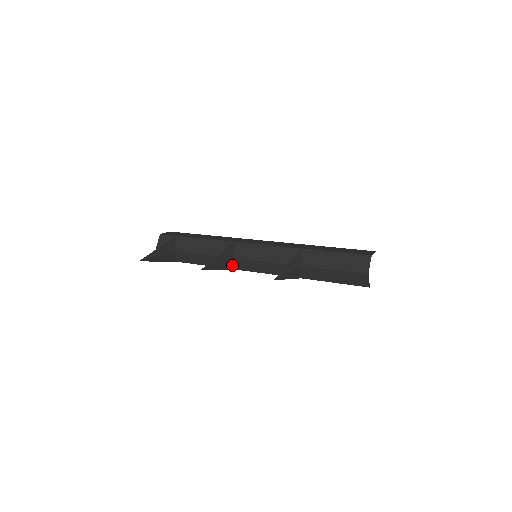
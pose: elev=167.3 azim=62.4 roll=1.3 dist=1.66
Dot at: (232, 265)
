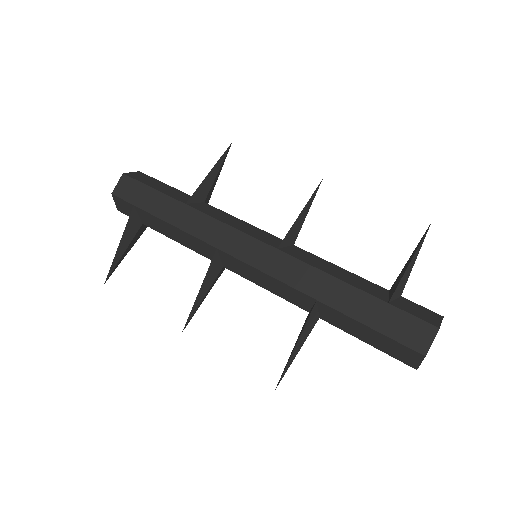
Dot at: occluded
